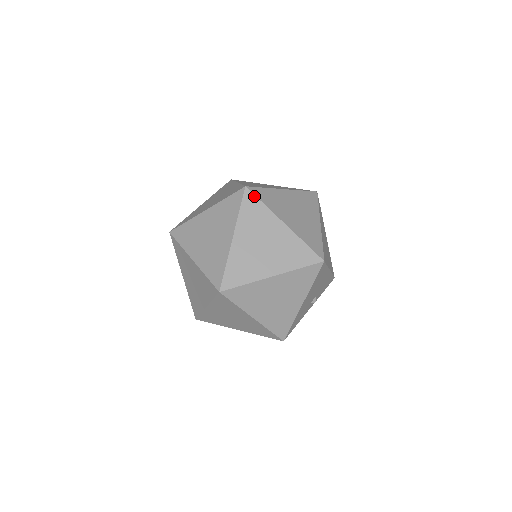
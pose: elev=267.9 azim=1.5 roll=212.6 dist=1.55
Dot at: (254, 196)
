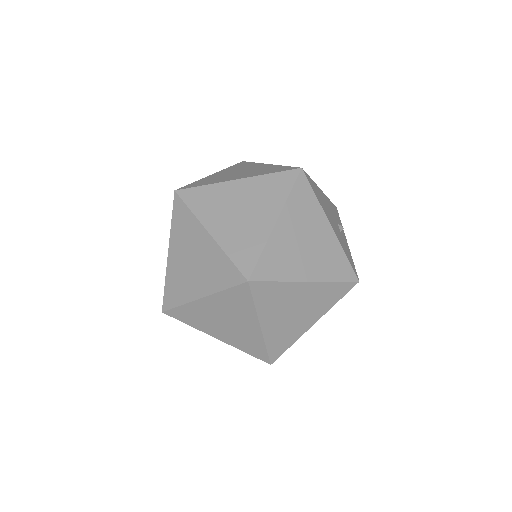
Dot at: (189, 189)
